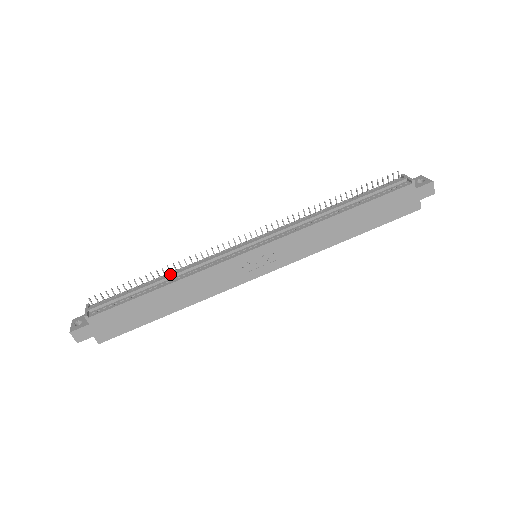
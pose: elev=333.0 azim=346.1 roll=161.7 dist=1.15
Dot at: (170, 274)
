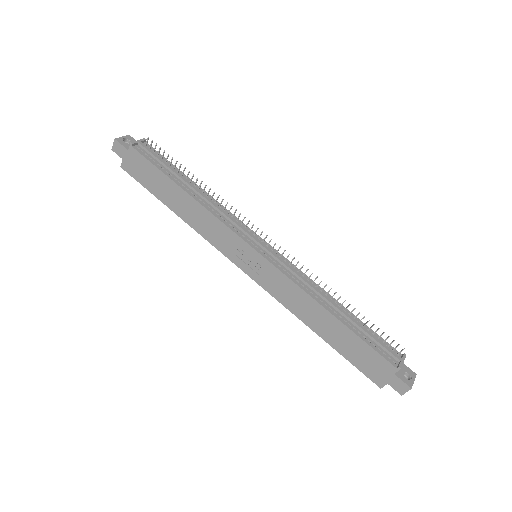
Dot at: (201, 191)
